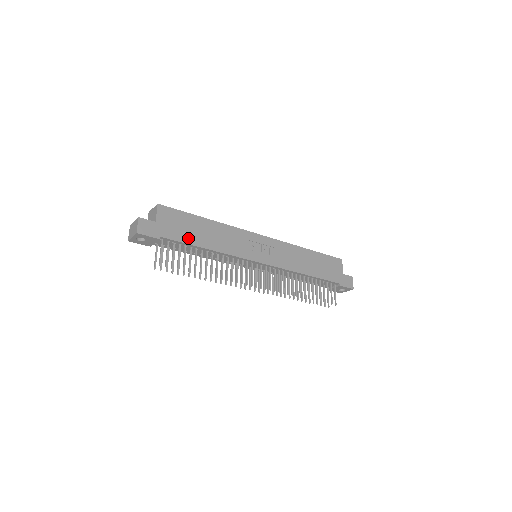
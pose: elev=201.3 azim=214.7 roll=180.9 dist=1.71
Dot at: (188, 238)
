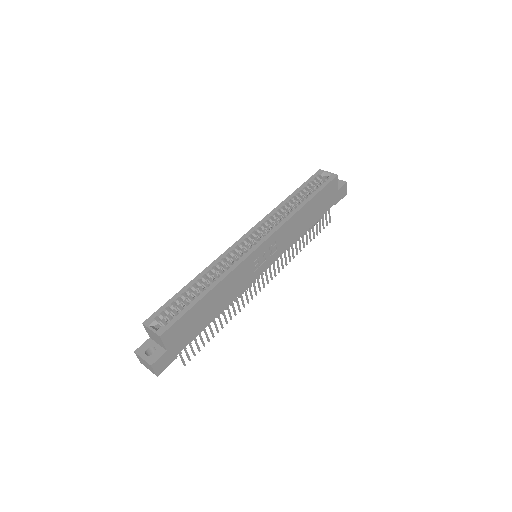
Dot at: (199, 328)
